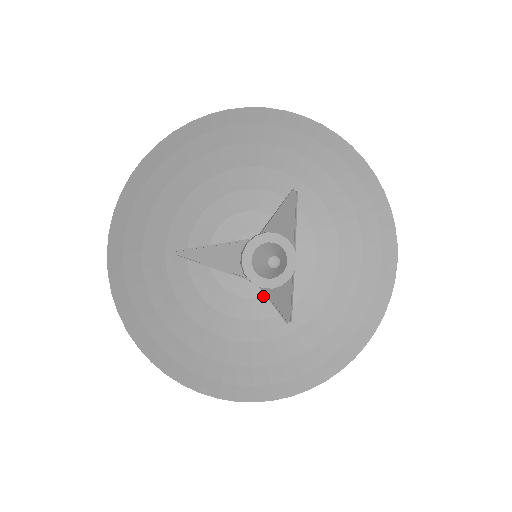
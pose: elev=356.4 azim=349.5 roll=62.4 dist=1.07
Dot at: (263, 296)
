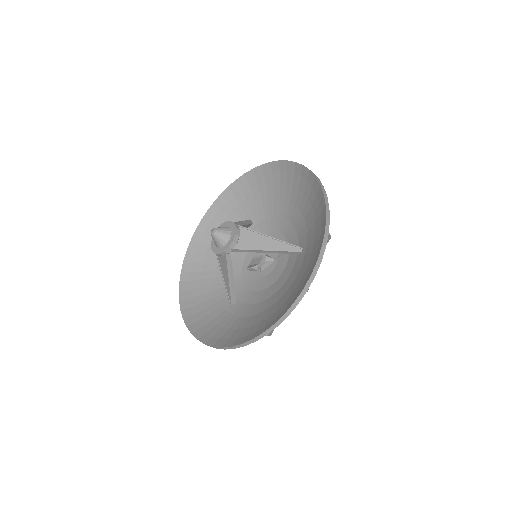
Dot at: (286, 264)
